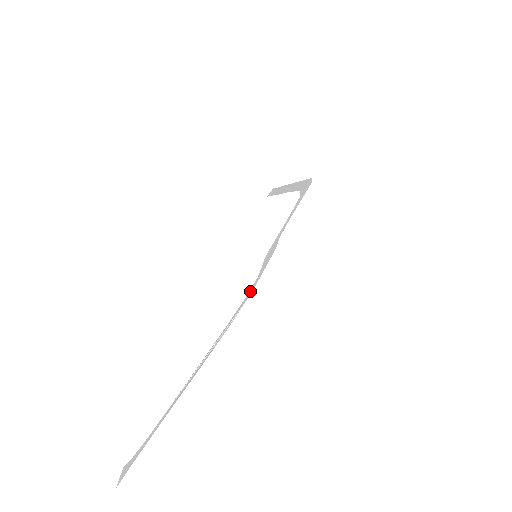
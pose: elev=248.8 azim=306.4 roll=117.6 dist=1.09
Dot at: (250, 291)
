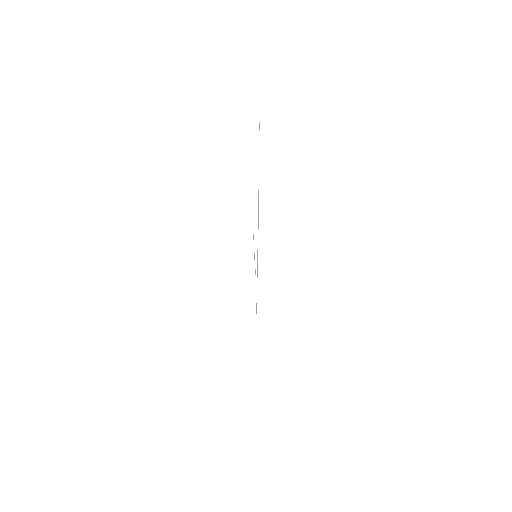
Dot at: occluded
